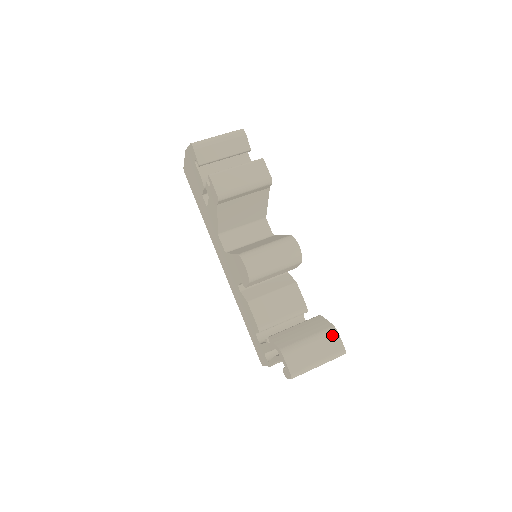
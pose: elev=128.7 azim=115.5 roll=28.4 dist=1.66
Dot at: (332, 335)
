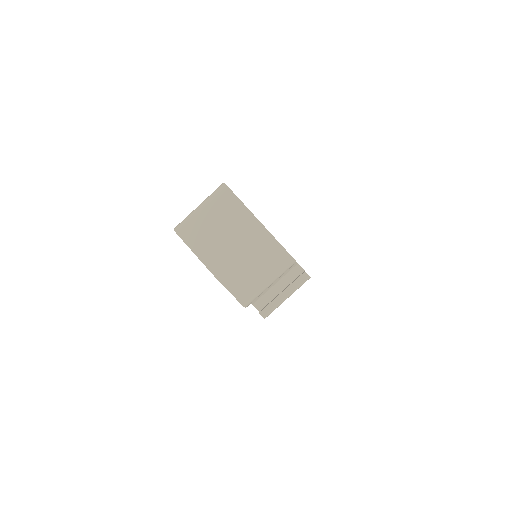
Dot at: occluded
